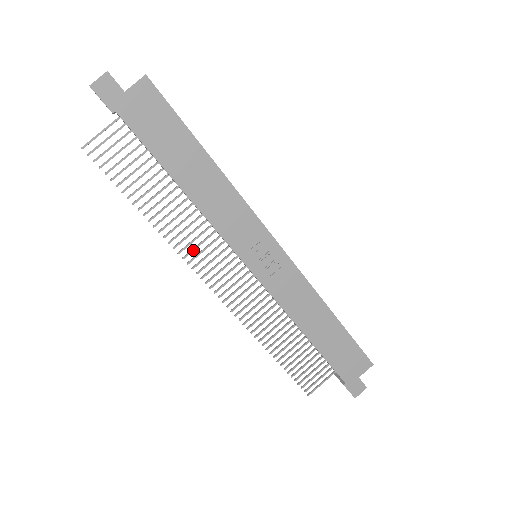
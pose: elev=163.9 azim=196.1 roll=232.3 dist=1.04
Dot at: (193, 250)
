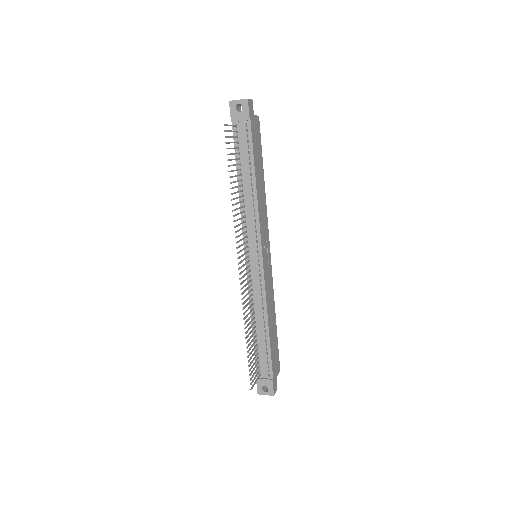
Dot at: (239, 230)
